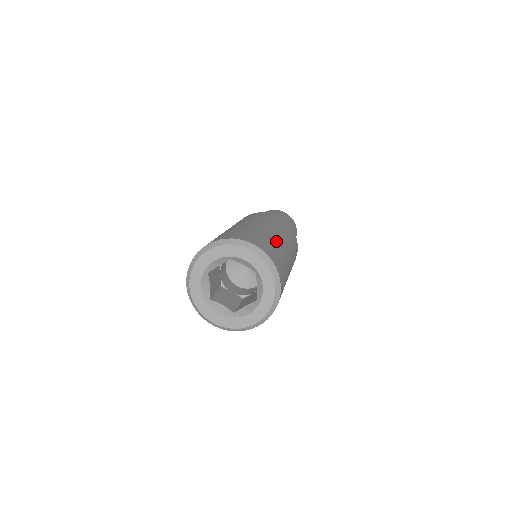
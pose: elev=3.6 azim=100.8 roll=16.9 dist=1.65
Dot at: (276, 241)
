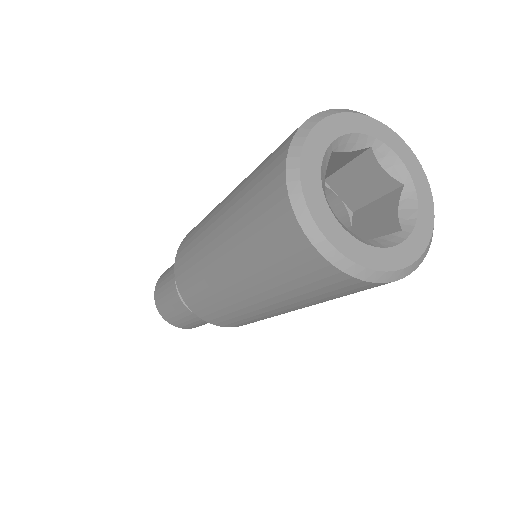
Dot at: occluded
